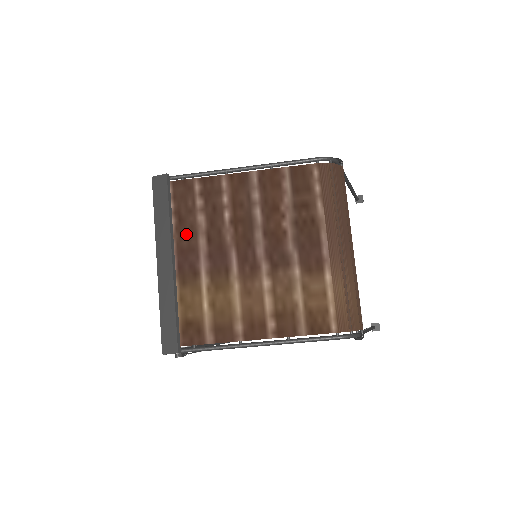
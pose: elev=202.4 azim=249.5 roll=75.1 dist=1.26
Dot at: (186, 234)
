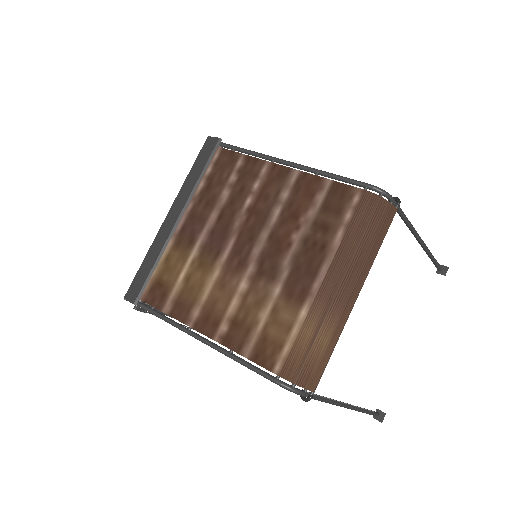
Dot at: (205, 202)
